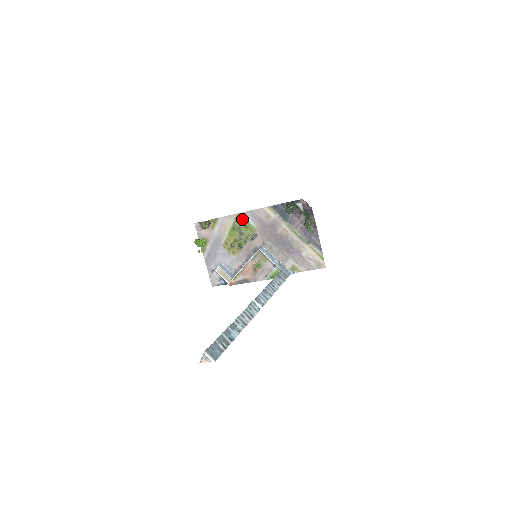
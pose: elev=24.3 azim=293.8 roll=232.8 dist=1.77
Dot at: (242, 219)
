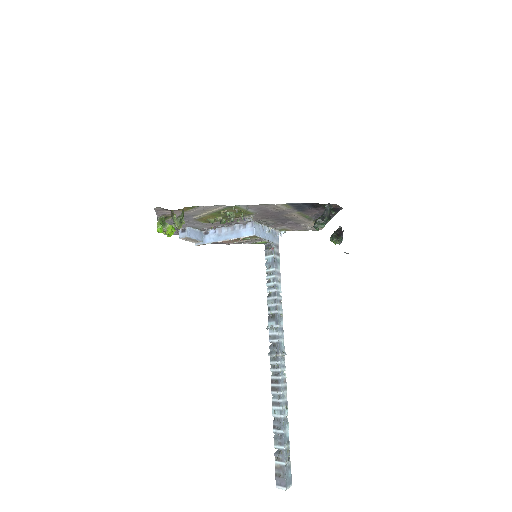
Dot at: (237, 208)
